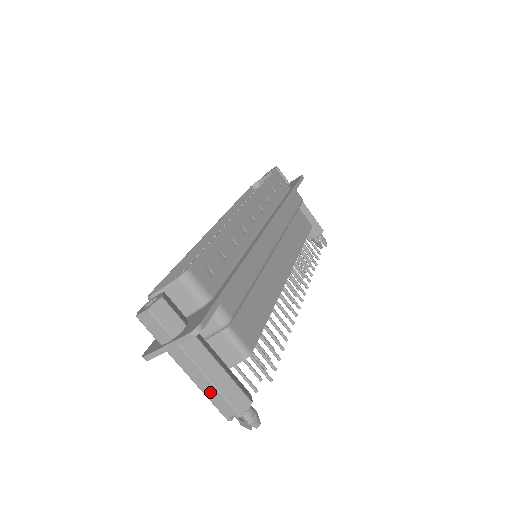
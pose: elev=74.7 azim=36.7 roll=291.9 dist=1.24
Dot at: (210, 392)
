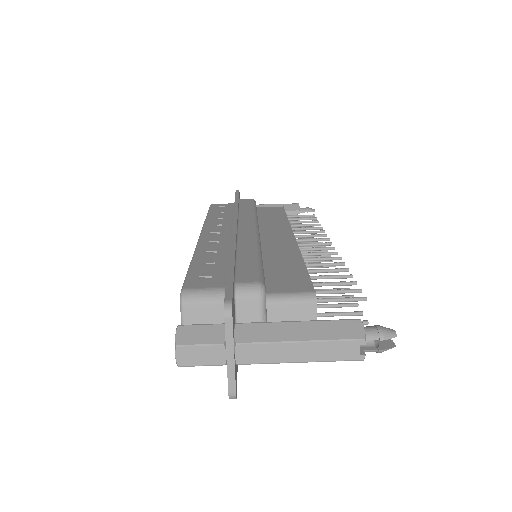
Dot at: (314, 353)
